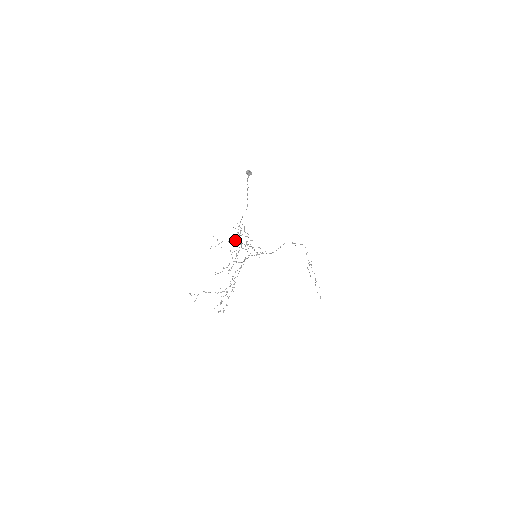
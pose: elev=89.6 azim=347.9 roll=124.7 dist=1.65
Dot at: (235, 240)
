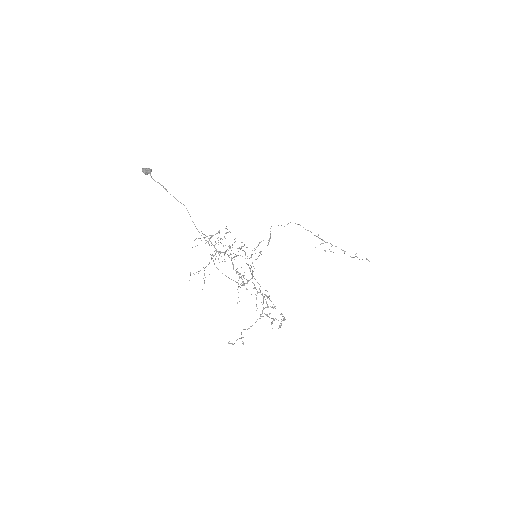
Dot at: (216, 256)
